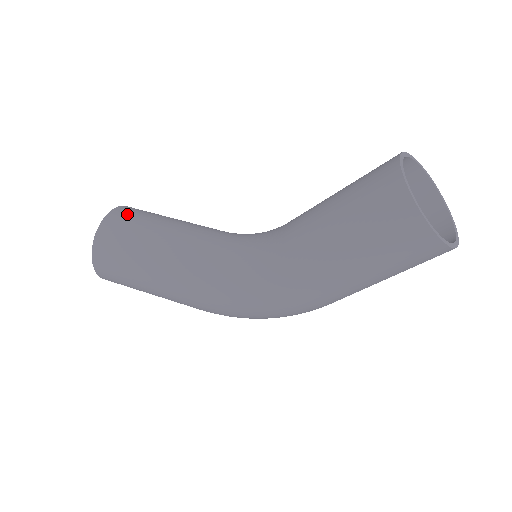
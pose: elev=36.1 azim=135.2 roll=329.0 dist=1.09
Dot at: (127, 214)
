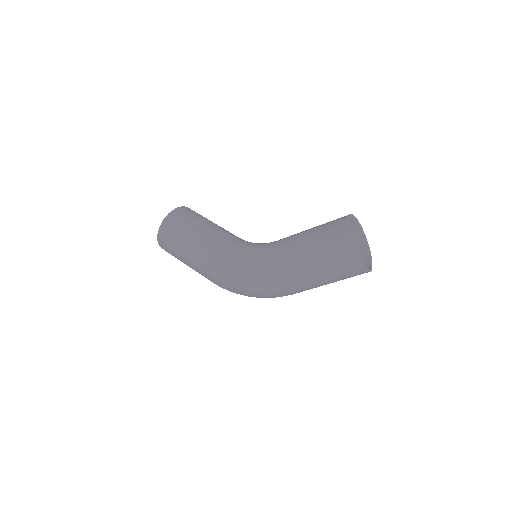
Dot at: (192, 211)
